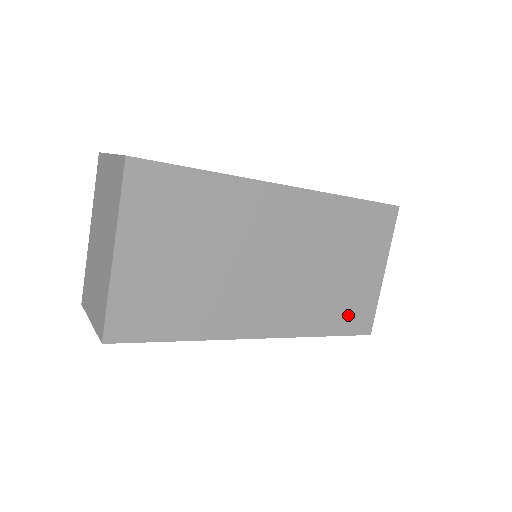
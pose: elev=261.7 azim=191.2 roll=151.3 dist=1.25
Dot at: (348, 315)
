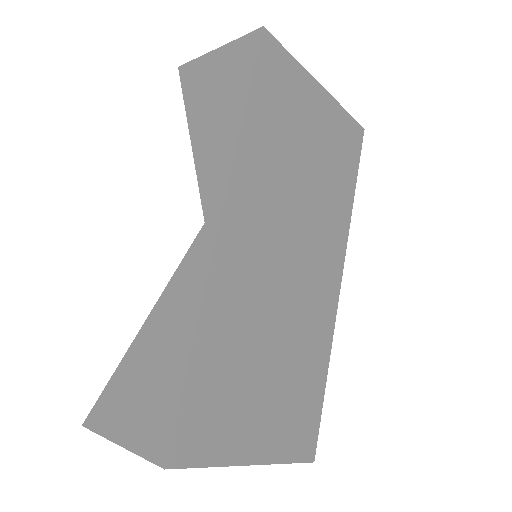
Dot at: (345, 157)
